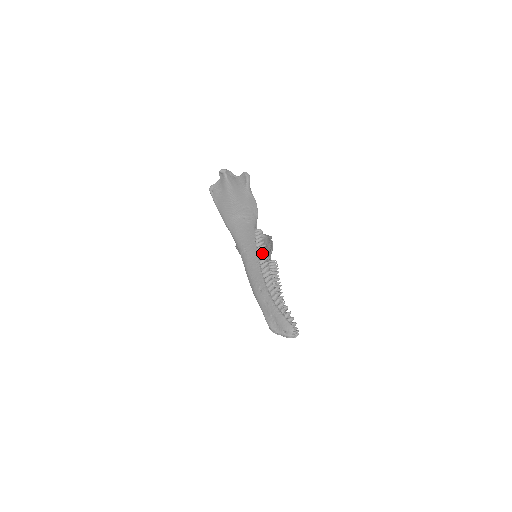
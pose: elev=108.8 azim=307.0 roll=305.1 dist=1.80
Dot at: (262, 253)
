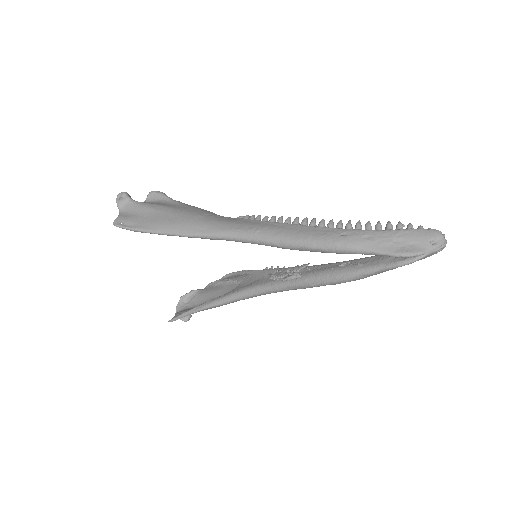
Dot at: (282, 222)
